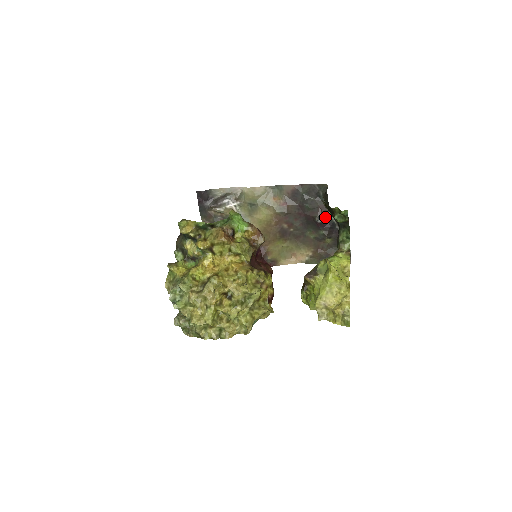
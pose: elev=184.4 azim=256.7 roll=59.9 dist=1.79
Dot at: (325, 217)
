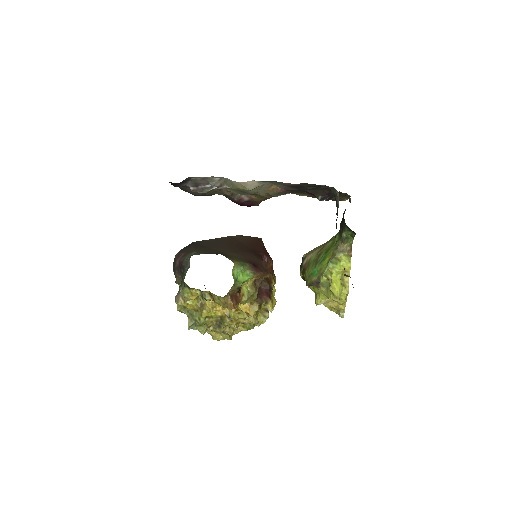
Dot at: (329, 195)
